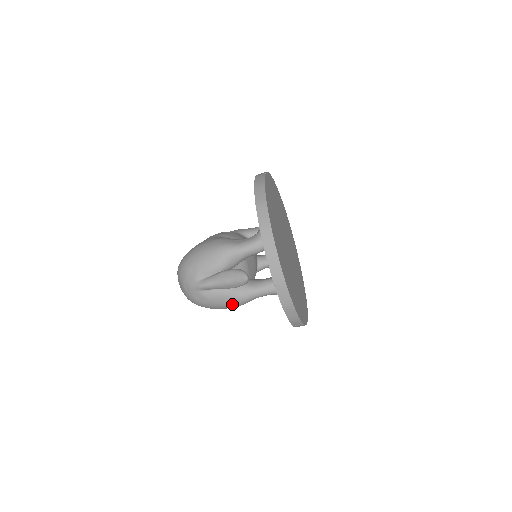
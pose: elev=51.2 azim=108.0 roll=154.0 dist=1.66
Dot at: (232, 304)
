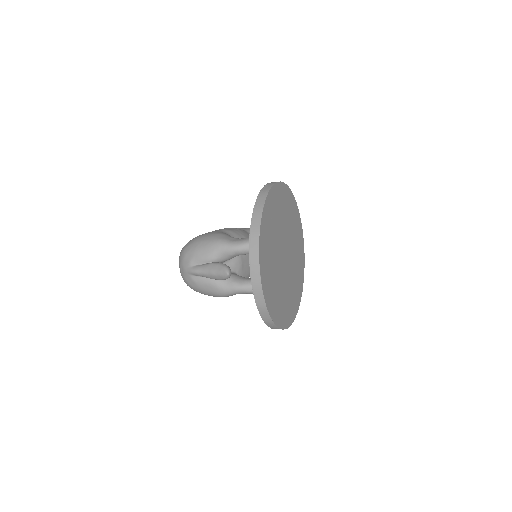
Dot at: (216, 294)
